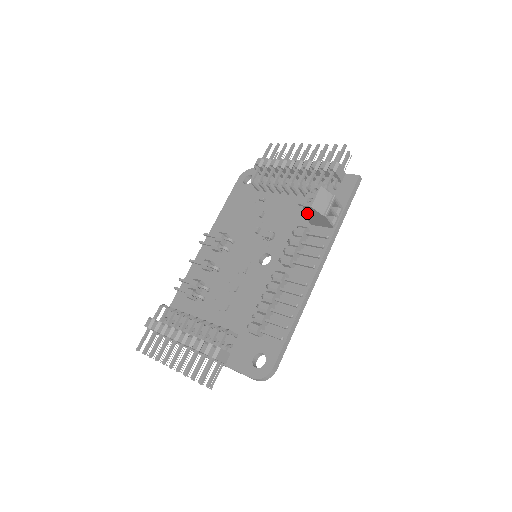
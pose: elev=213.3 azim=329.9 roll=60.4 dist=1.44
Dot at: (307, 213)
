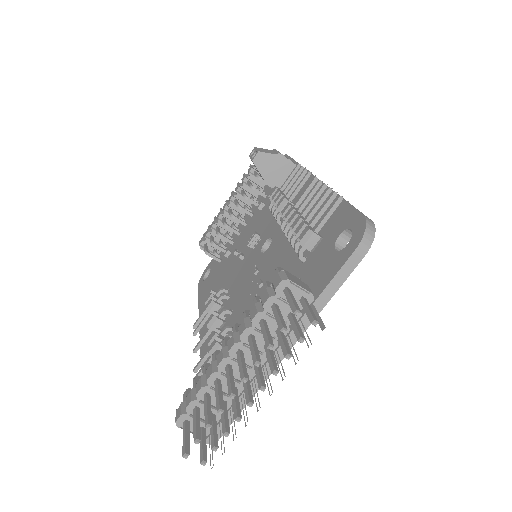
Dot at: (264, 172)
